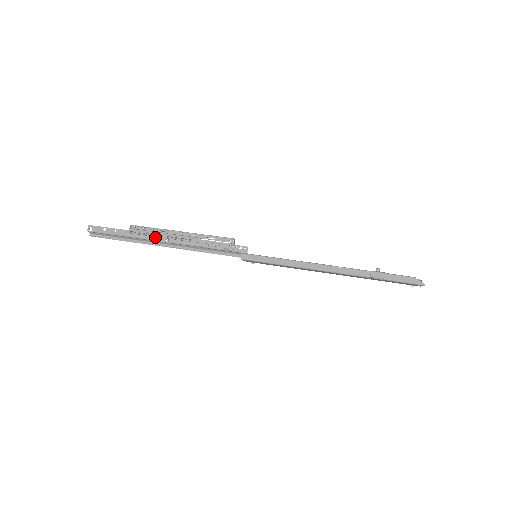
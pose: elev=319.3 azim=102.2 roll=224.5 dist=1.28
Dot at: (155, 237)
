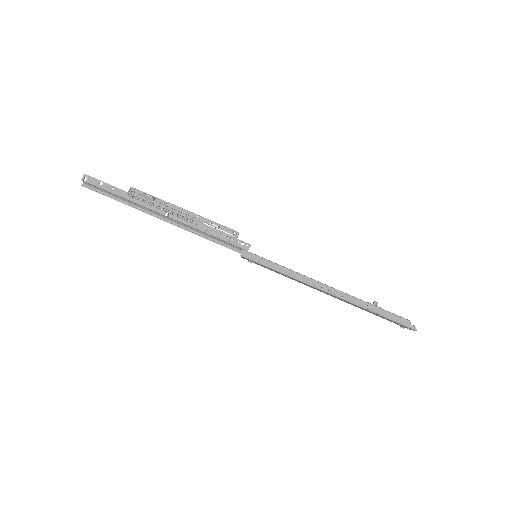
Dot at: (155, 207)
